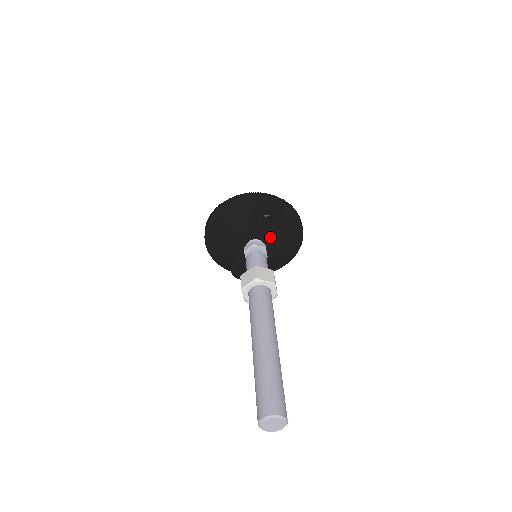
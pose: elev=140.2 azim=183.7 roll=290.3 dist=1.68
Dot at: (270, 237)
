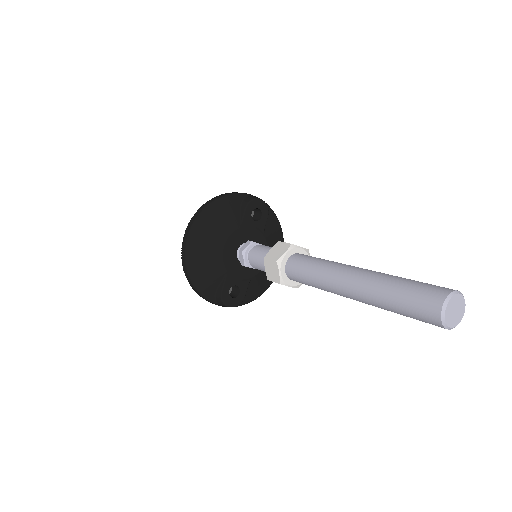
Dot at: (260, 239)
